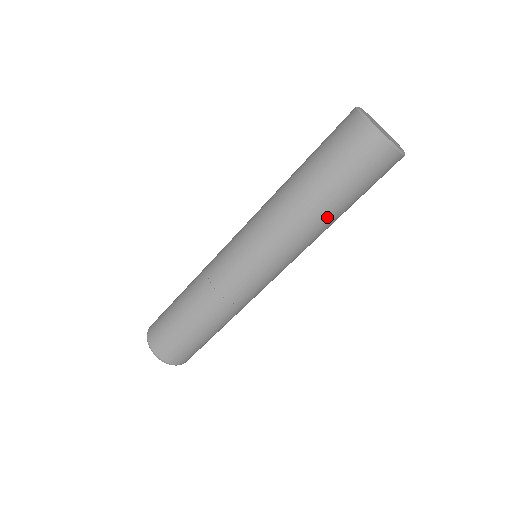
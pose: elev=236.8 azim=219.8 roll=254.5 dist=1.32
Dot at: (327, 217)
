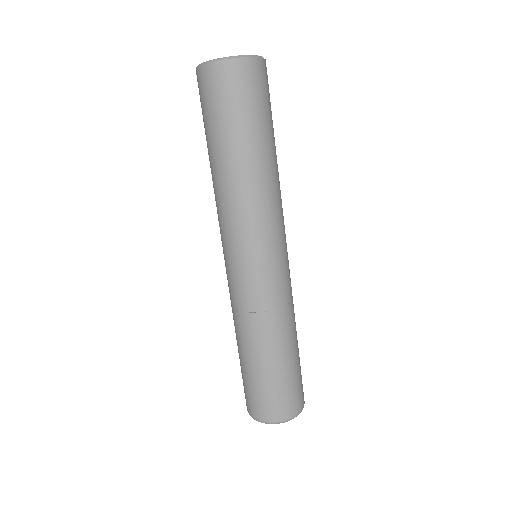
Dot at: (275, 159)
